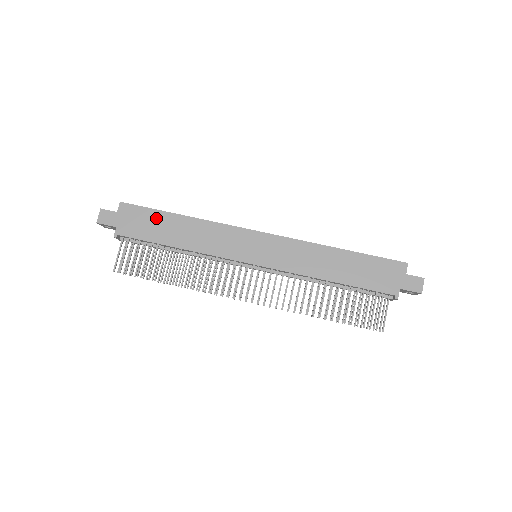
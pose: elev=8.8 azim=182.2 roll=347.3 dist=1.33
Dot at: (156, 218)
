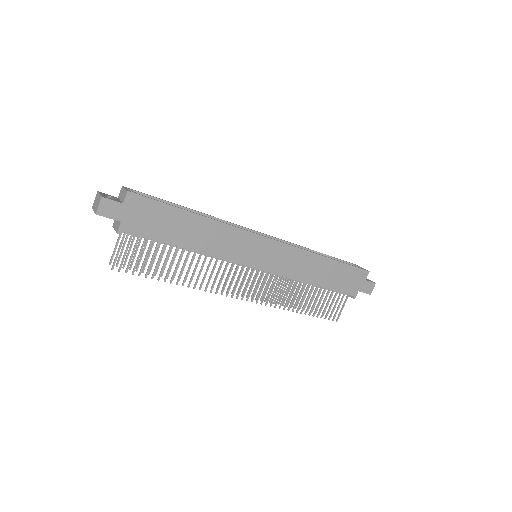
Dot at: (169, 215)
